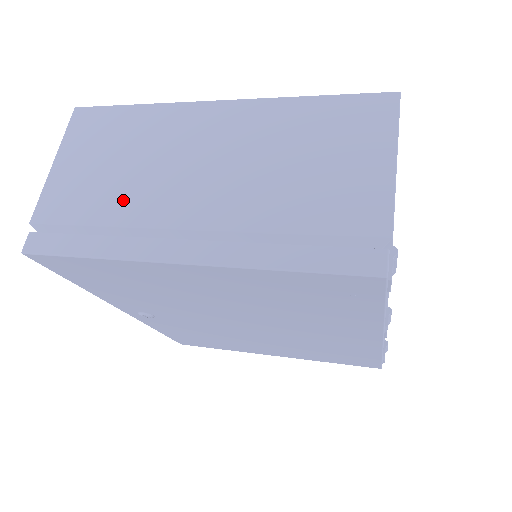
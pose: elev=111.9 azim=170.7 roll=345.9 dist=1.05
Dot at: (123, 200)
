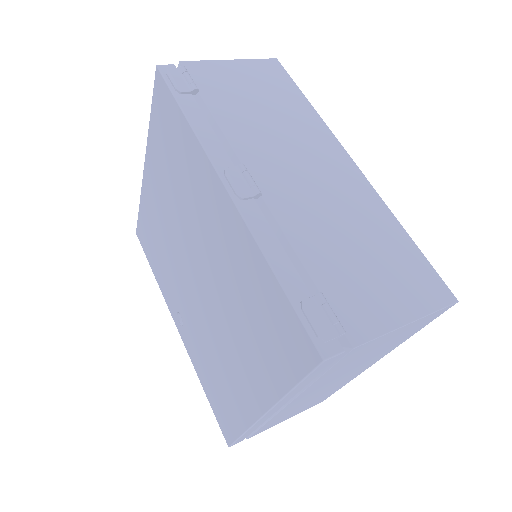
Dot at: occluded
